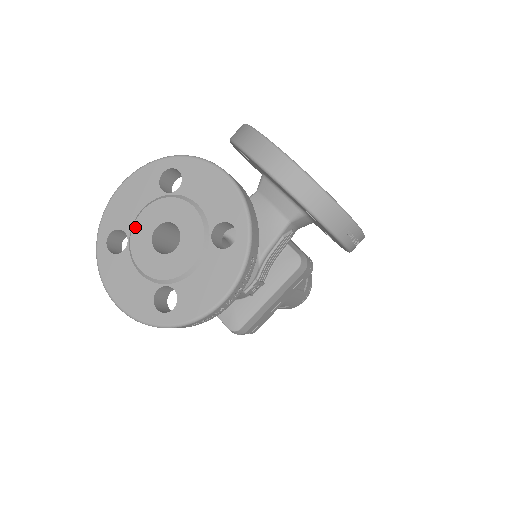
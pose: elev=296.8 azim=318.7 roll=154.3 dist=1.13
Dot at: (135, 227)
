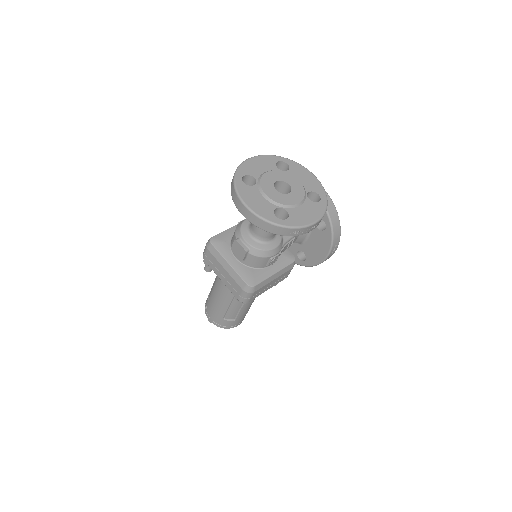
Dot at: (263, 177)
